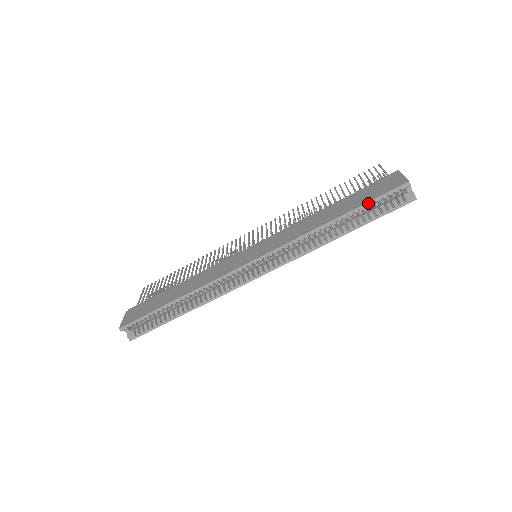
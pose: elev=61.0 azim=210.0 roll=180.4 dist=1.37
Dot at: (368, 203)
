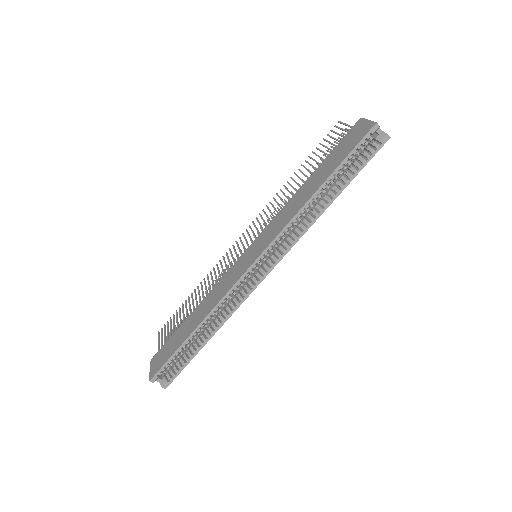
Dot at: (345, 160)
